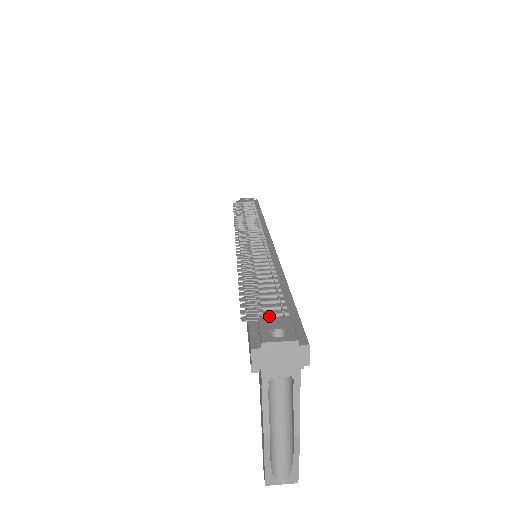
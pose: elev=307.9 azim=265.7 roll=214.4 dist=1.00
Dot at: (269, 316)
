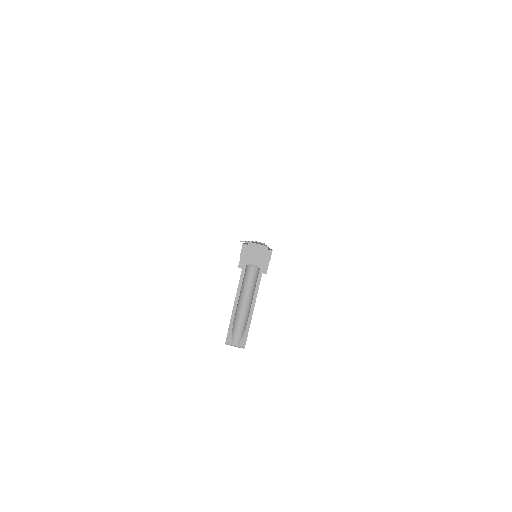
Dot at: occluded
